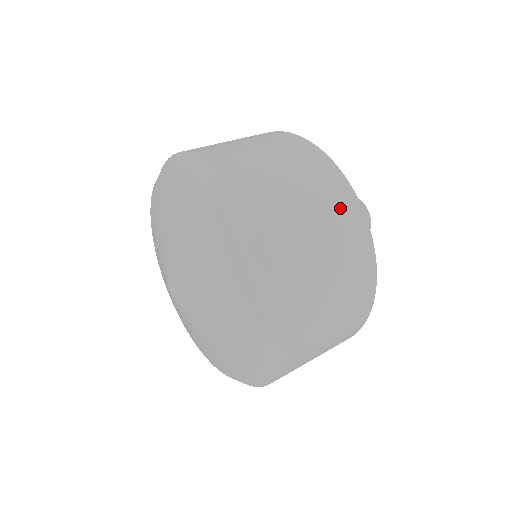
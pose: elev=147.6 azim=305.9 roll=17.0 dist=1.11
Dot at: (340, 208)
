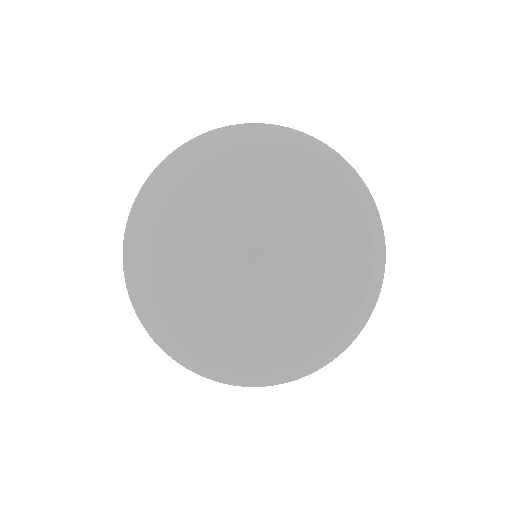
Dot at: occluded
